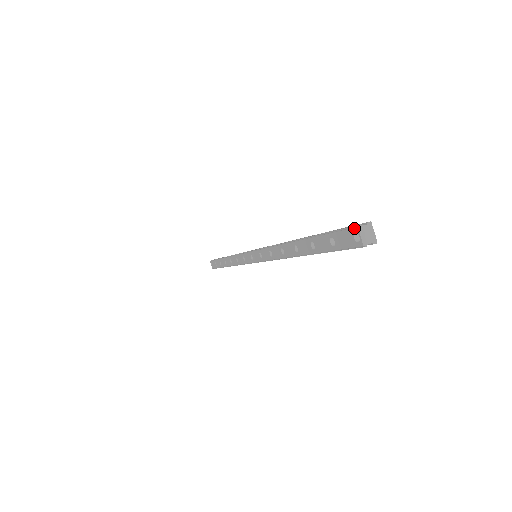
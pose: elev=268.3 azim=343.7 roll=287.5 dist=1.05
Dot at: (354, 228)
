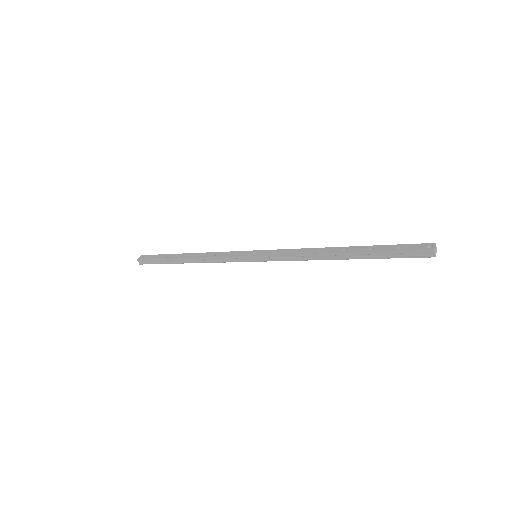
Dot at: (431, 243)
